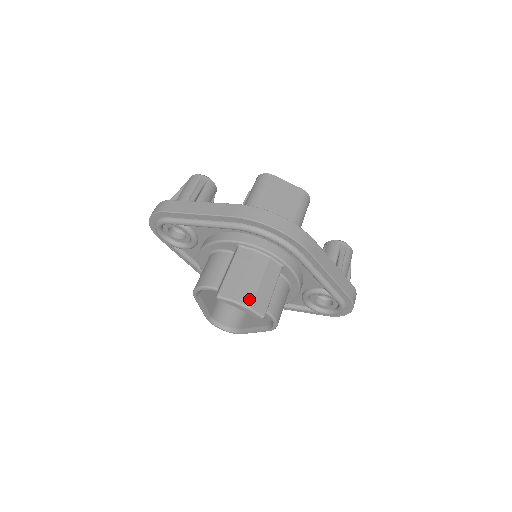
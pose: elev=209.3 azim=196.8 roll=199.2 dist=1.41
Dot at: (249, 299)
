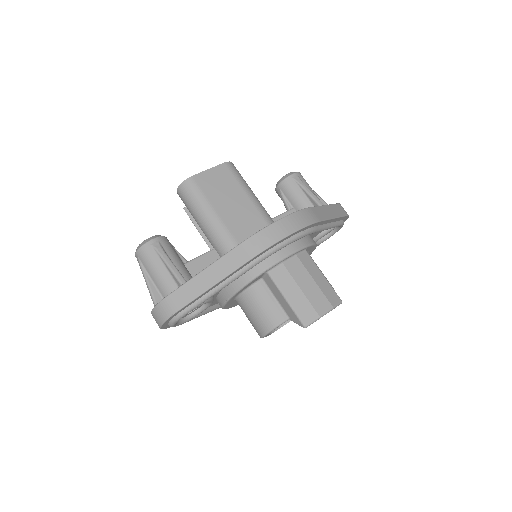
Dot at: (325, 303)
